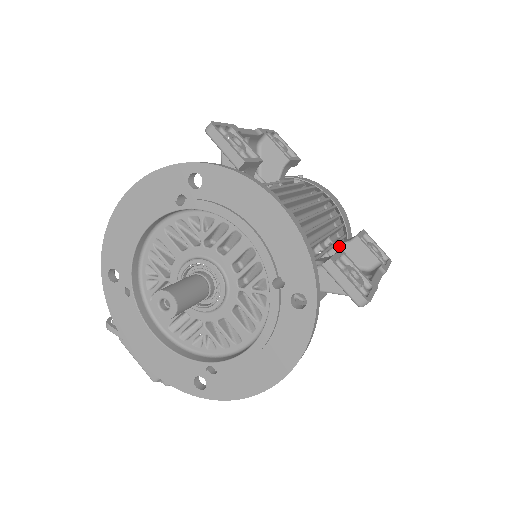
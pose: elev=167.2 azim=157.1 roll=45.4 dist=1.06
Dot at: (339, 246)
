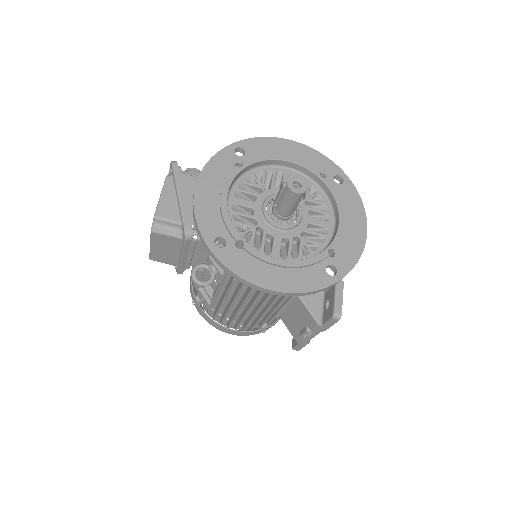
Dot at: occluded
